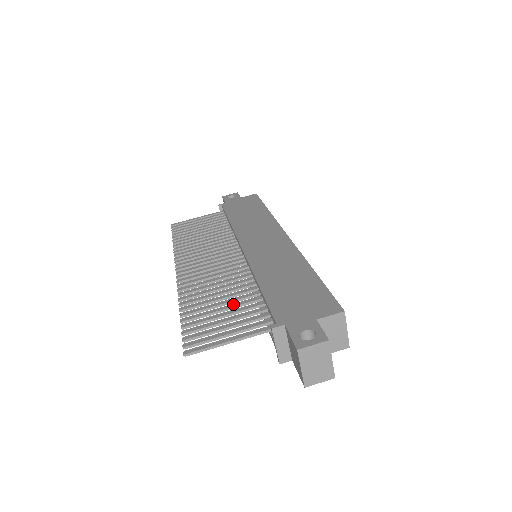
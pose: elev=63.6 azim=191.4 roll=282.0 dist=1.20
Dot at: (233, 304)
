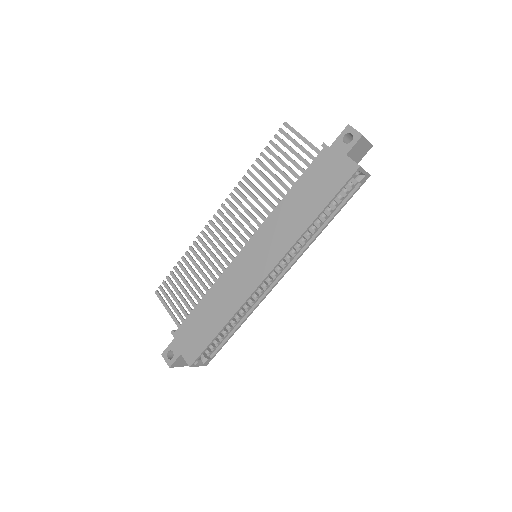
Dot at: (191, 289)
